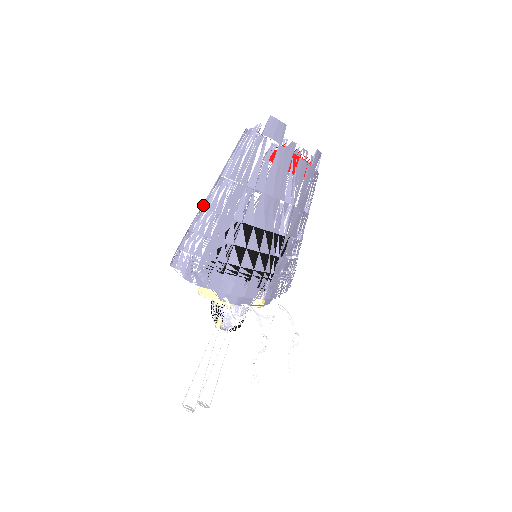
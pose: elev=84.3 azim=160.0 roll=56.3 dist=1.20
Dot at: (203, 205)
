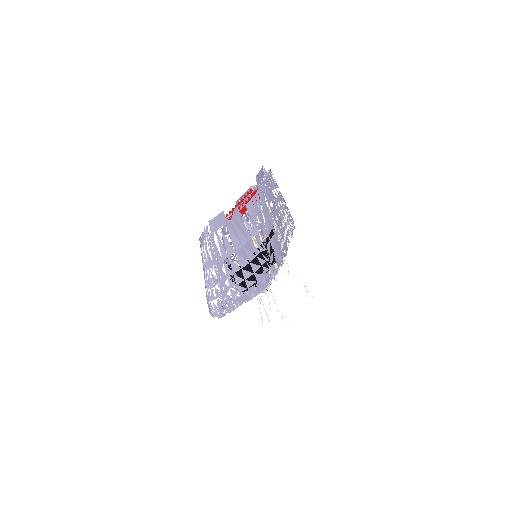
Dot at: (205, 286)
